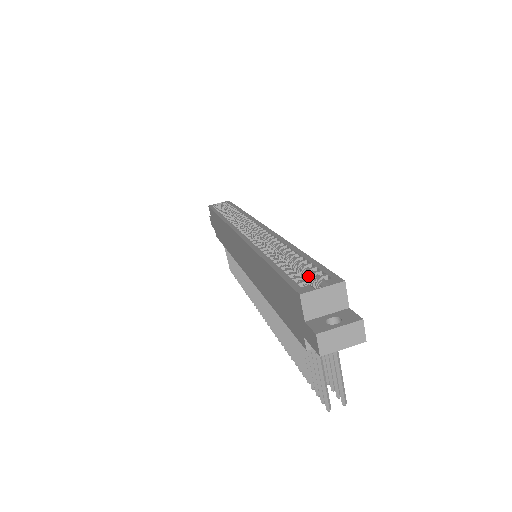
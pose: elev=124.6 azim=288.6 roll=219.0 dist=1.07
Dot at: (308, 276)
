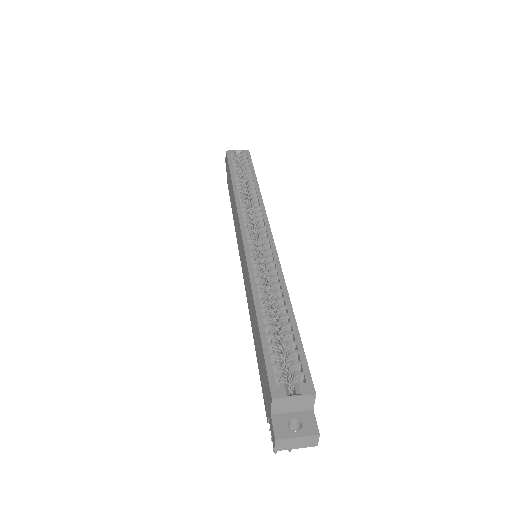
Dot at: (288, 361)
